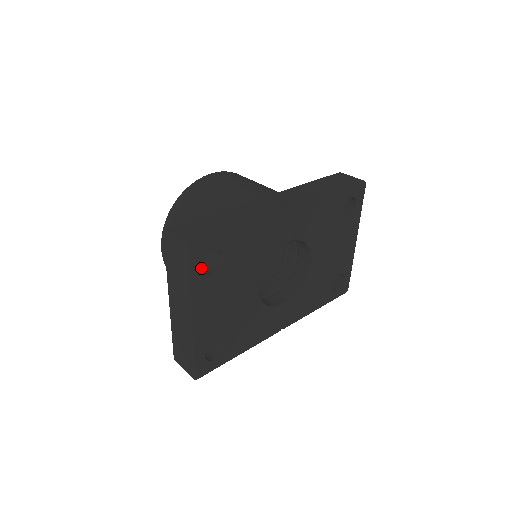
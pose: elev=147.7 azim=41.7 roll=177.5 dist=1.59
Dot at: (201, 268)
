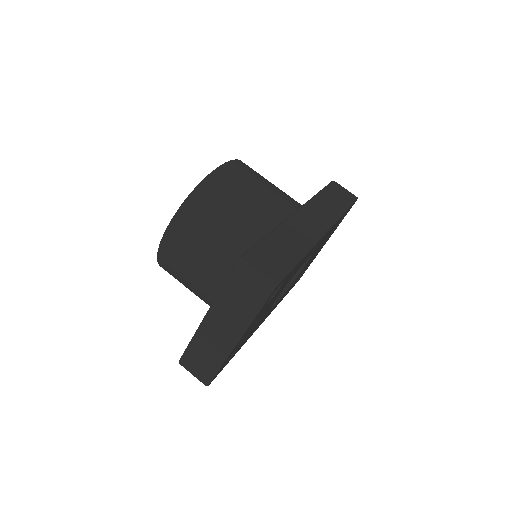
Dot at: (268, 300)
